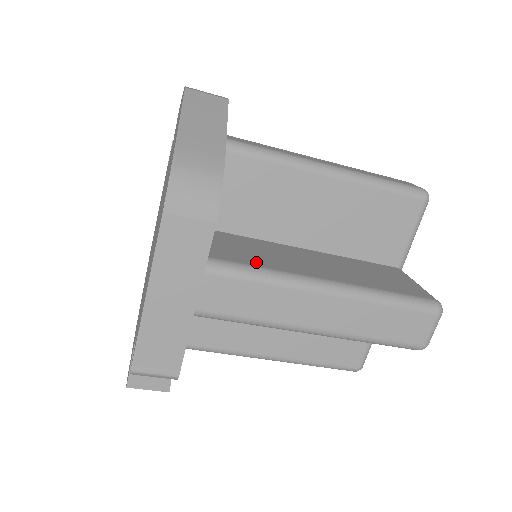
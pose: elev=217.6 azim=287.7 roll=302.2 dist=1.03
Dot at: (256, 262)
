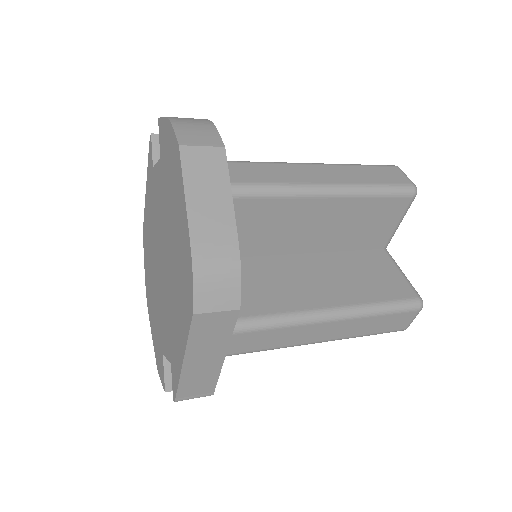
Dot at: (270, 306)
